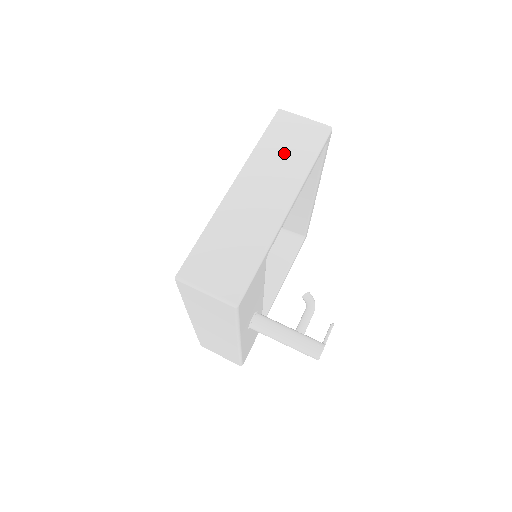
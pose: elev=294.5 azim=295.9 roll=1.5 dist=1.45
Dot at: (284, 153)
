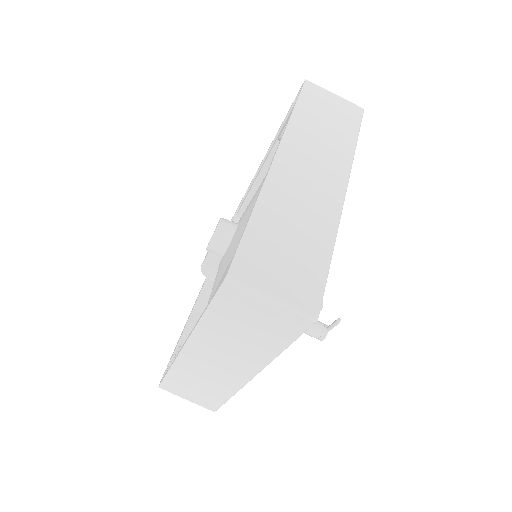
Dot at: (241, 336)
